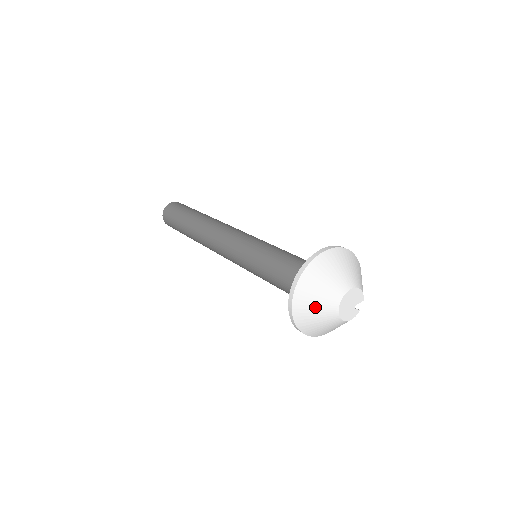
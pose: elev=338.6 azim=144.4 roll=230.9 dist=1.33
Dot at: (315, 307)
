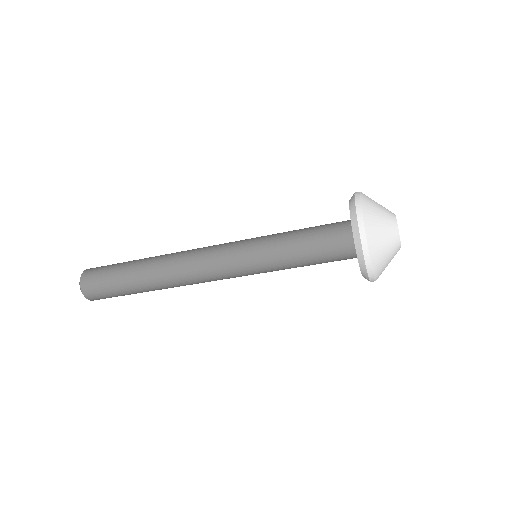
Dot at: (384, 241)
